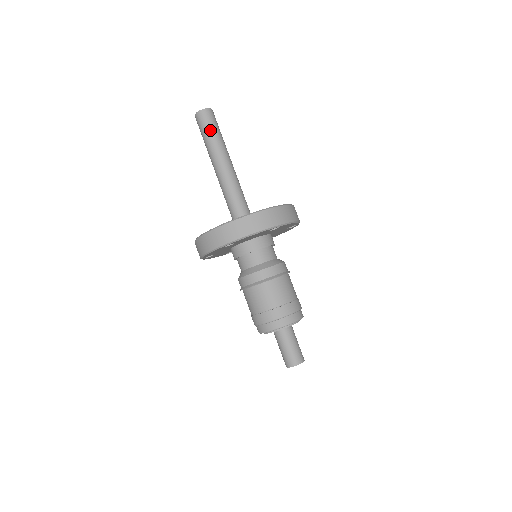
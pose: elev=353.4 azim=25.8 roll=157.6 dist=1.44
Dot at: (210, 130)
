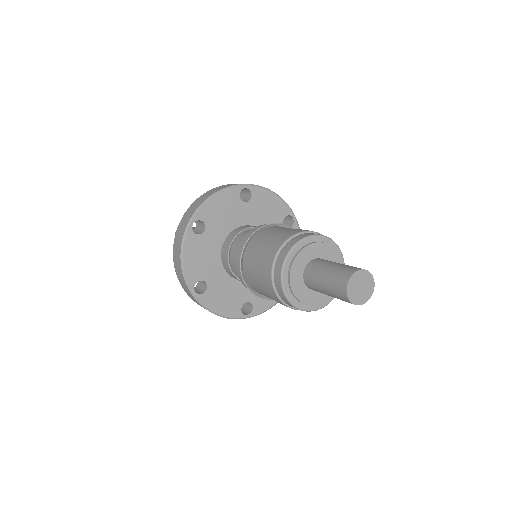
Dot at: occluded
